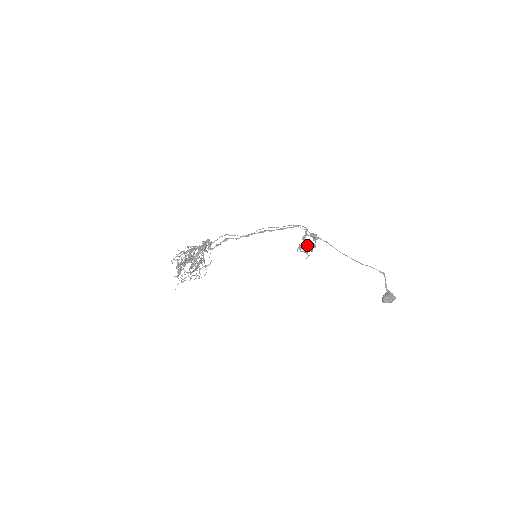
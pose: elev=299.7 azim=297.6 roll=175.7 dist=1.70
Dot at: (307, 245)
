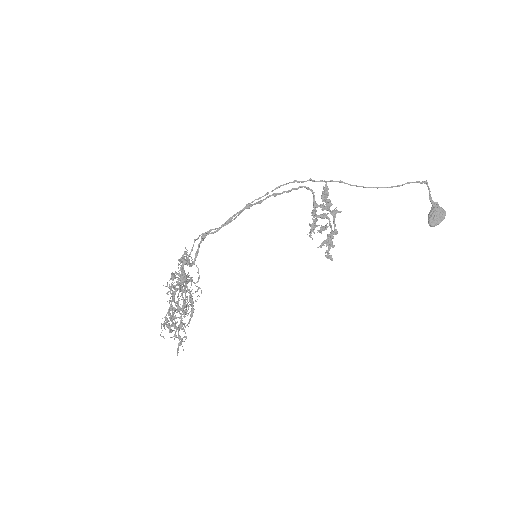
Dot at: (326, 241)
